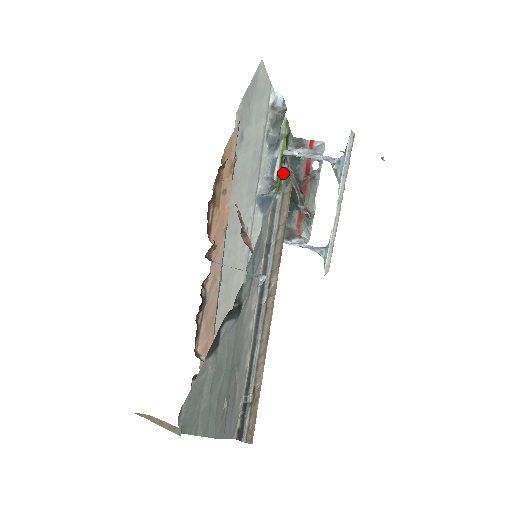
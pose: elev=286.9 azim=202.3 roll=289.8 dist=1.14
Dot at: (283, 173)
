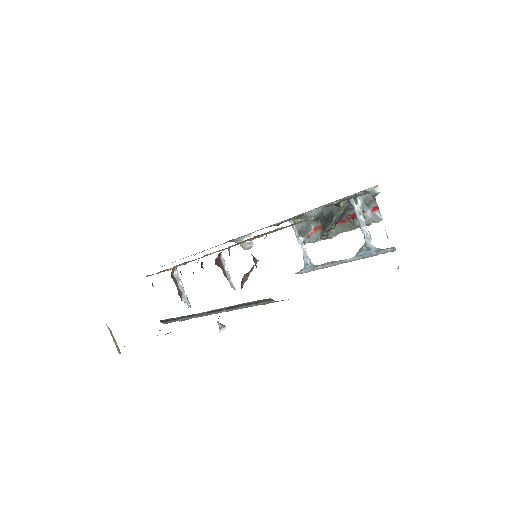
Dot at: (337, 206)
